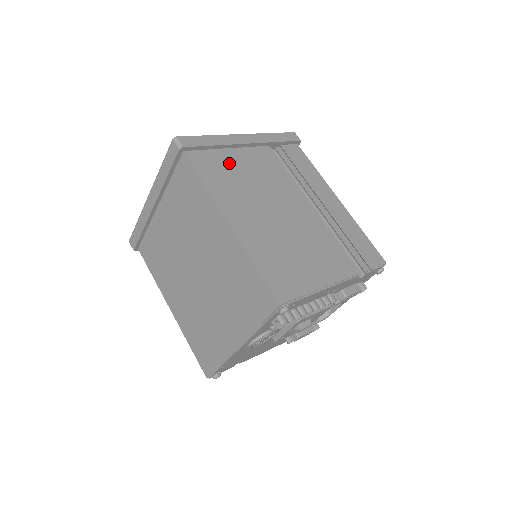
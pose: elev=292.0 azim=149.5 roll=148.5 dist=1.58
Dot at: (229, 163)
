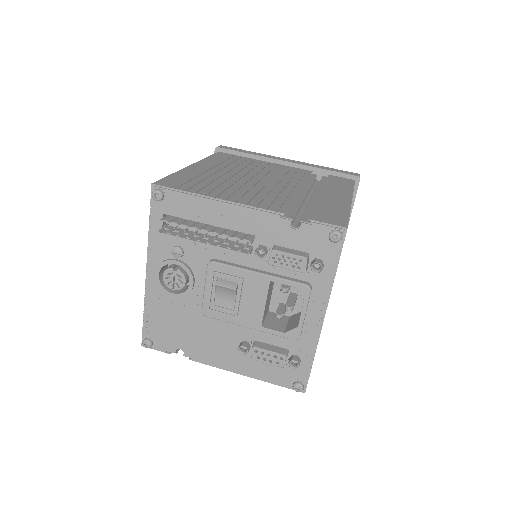
Dot at: (250, 162)
